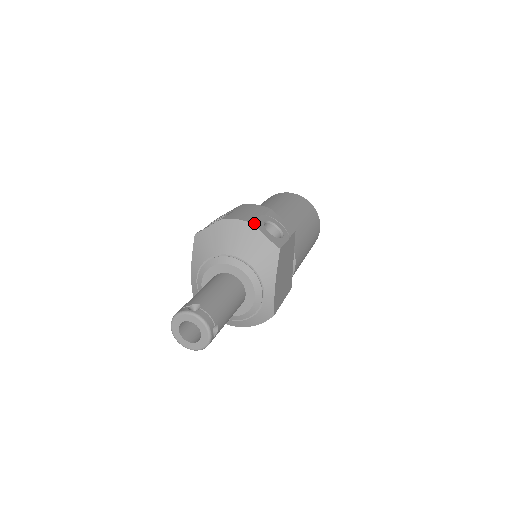
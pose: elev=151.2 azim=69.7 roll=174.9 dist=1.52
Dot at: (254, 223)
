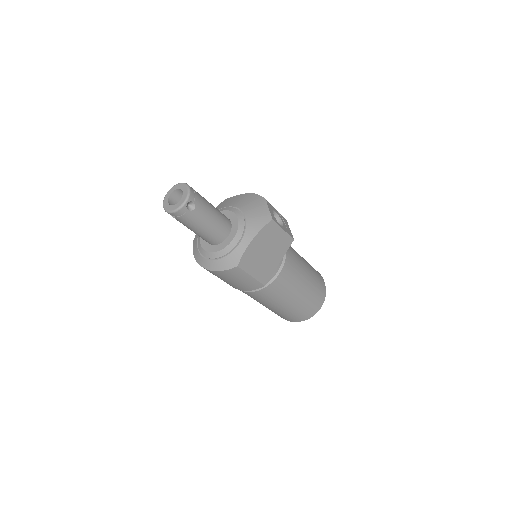
Dot at: occluded
